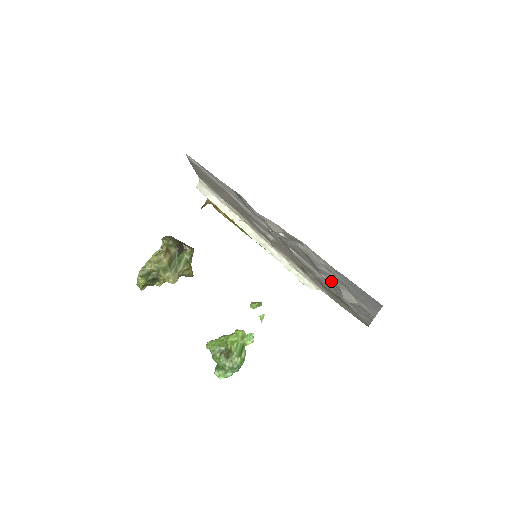
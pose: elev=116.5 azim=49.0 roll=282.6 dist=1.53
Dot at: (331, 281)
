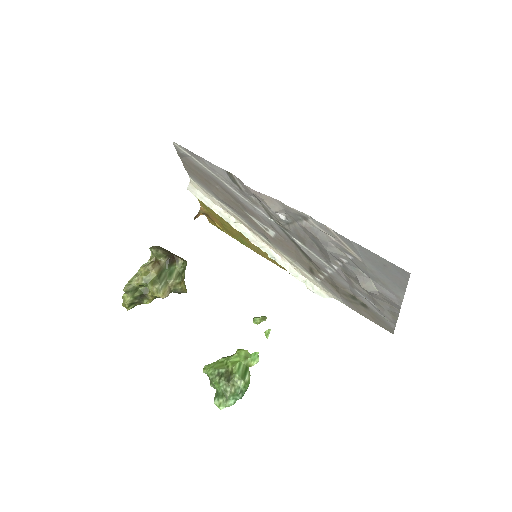
Dot at: (344, 270)
